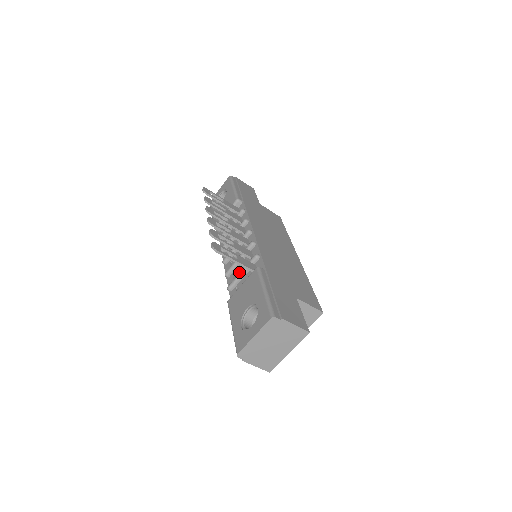
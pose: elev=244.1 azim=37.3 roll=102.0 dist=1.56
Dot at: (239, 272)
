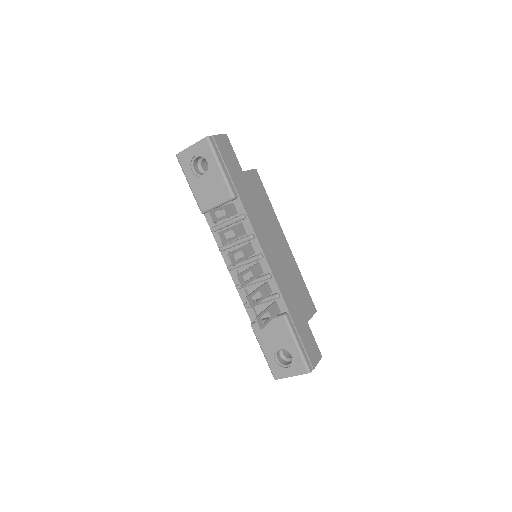
Dot at: occluded
